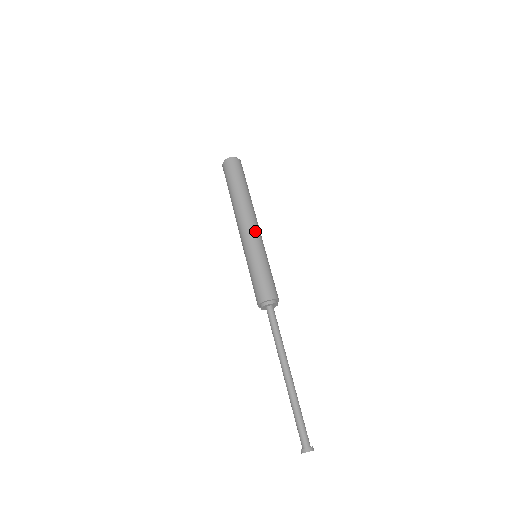
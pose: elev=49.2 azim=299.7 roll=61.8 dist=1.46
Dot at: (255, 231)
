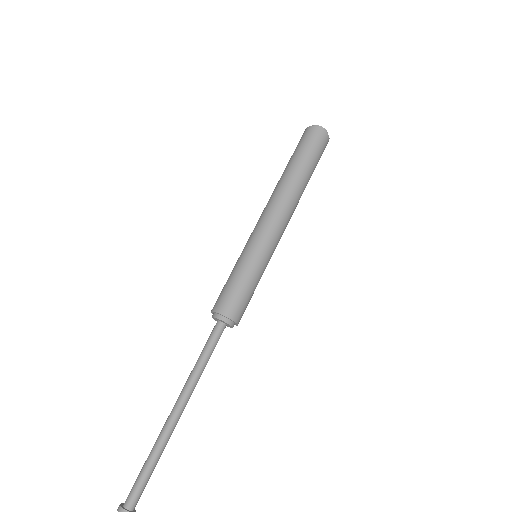
Dot at: (281, 232)
